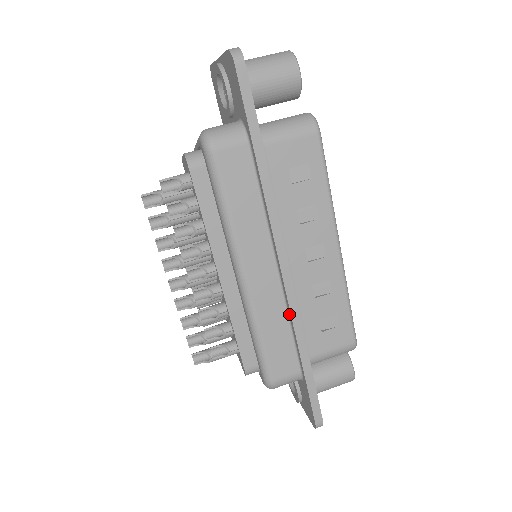
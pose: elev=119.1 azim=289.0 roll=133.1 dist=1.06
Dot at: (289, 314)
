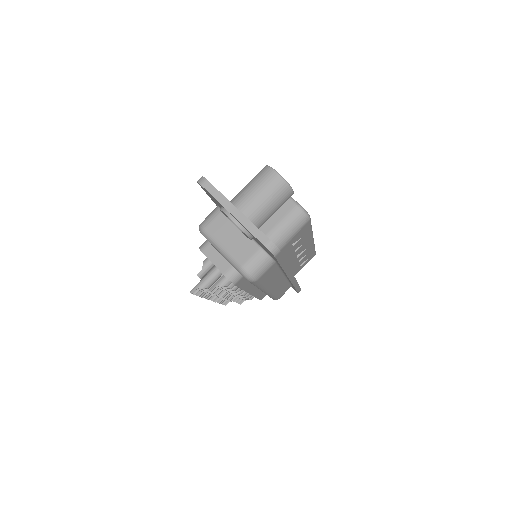
Dot at: (290, 282)
